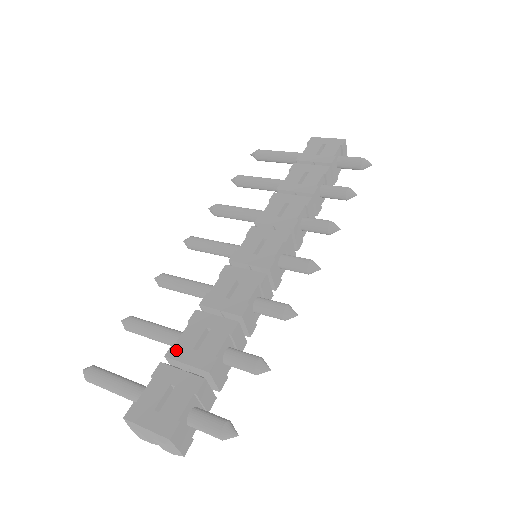
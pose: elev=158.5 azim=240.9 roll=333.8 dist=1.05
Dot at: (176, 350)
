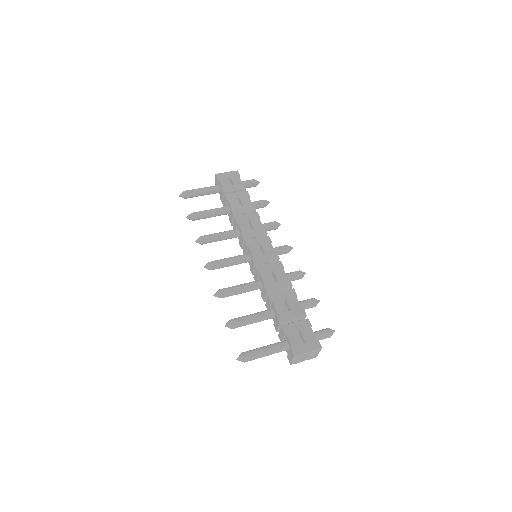
Dot at: (282, 316)
